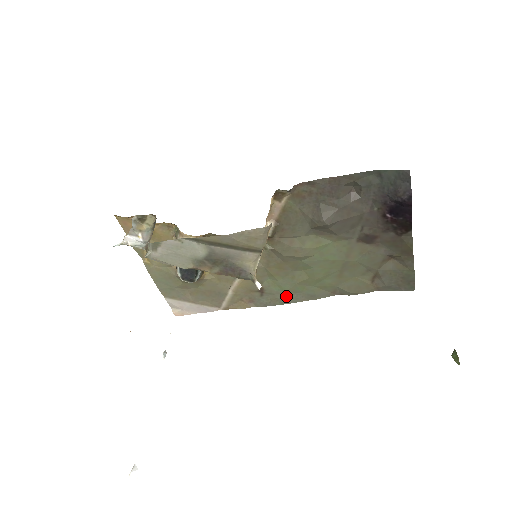
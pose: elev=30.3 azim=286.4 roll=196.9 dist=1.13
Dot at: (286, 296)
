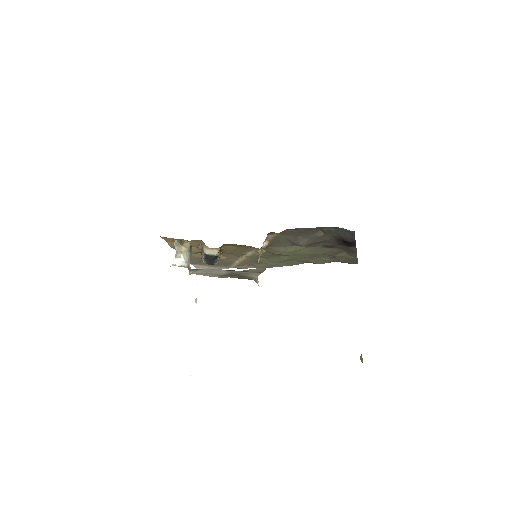
Dot at: (274, 264)
